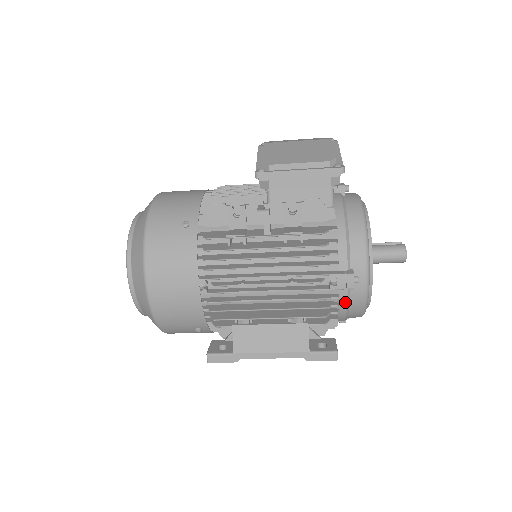
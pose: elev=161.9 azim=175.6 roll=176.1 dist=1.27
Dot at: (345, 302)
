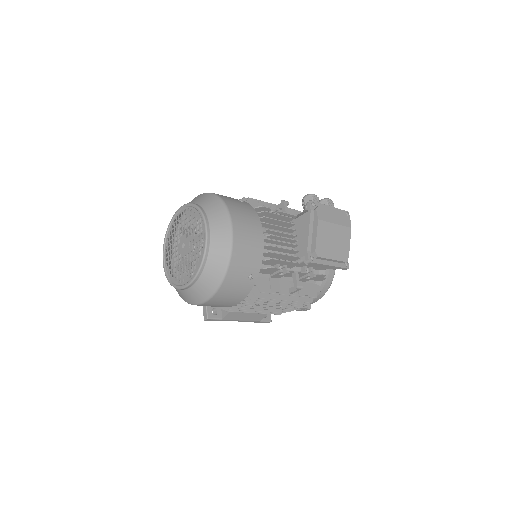
Dot at: occluded
